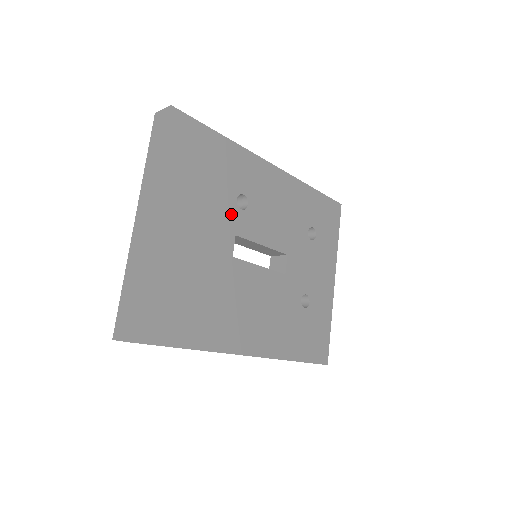
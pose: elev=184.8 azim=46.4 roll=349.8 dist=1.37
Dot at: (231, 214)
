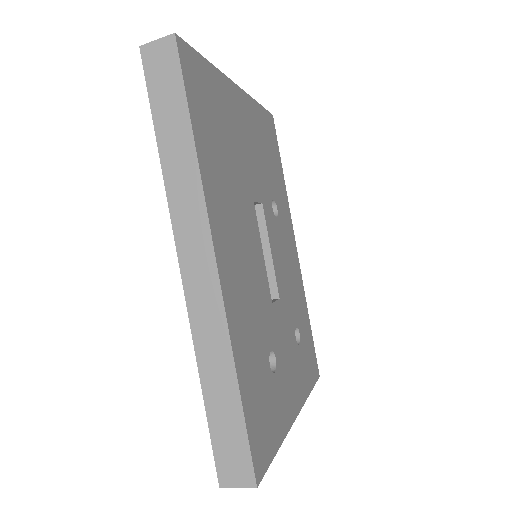
Dot at: (267, 193)
